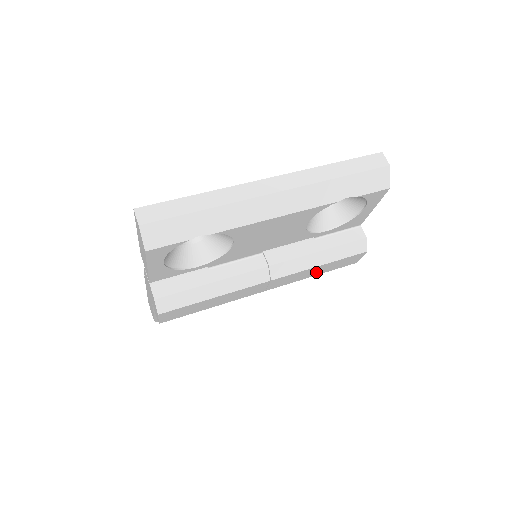
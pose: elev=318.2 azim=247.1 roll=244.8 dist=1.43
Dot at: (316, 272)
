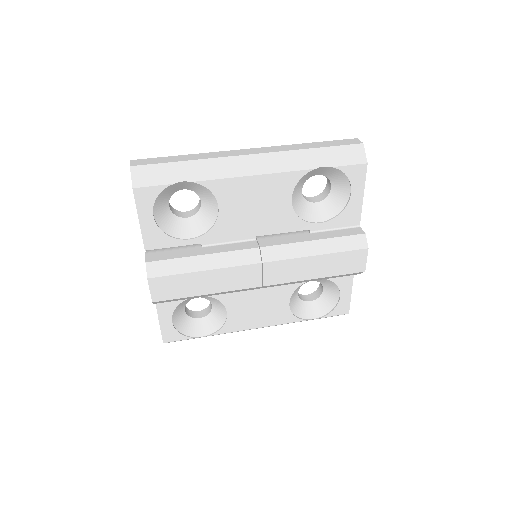
Dot at: (316, 270)
